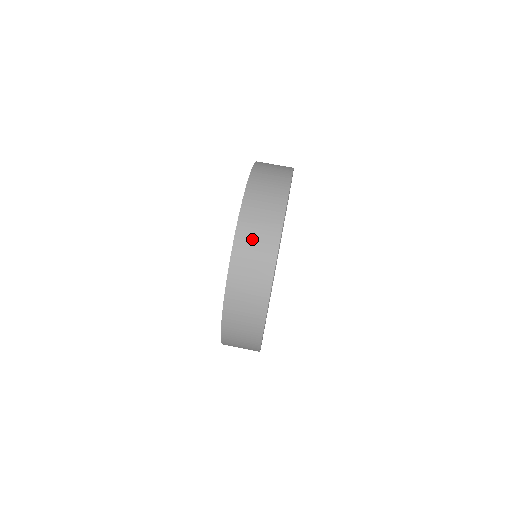
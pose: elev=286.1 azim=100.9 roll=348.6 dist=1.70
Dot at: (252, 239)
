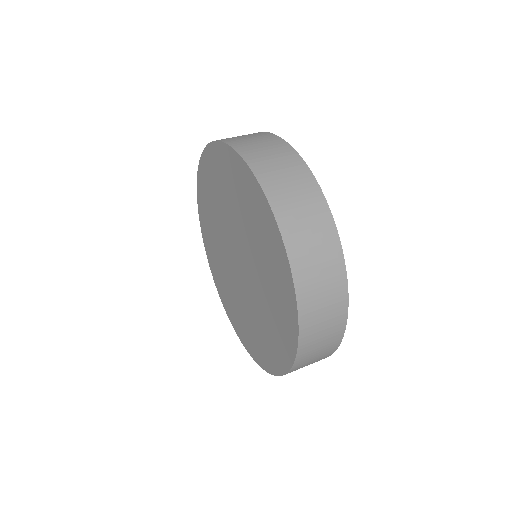
Dot at: (247, 141)
